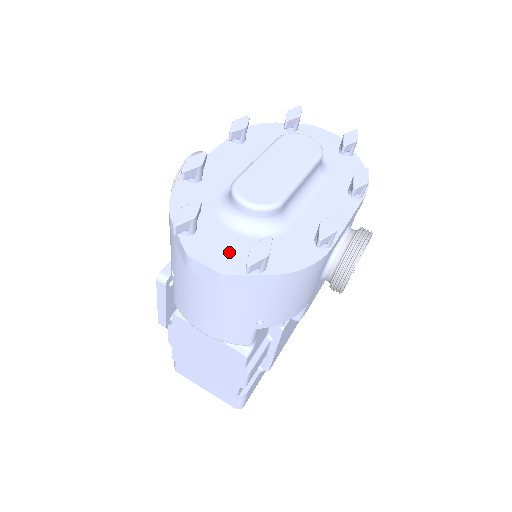
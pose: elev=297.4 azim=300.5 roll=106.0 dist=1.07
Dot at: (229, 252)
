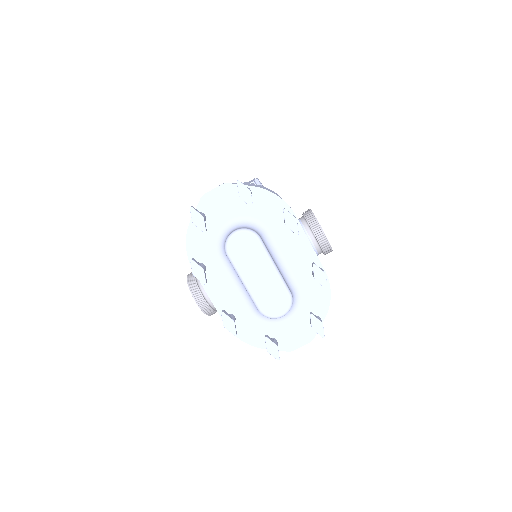
Dot at: (299, 330)
